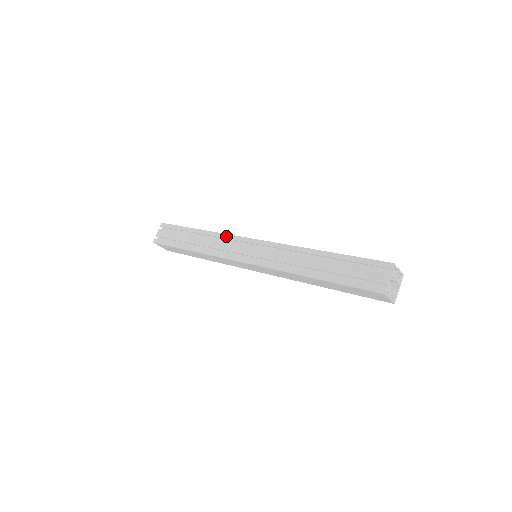
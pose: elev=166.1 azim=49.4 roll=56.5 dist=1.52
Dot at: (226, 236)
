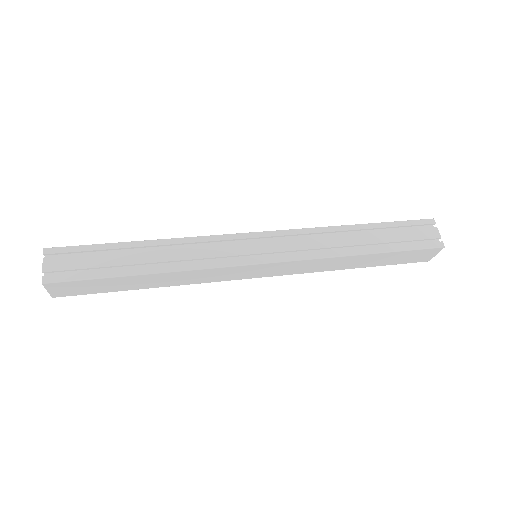
Dot at: (207, 238)
